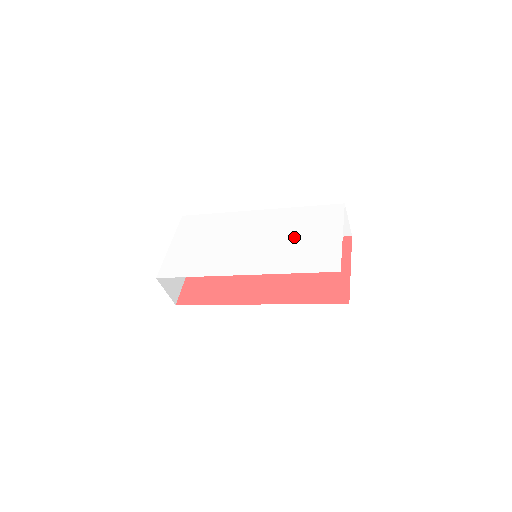
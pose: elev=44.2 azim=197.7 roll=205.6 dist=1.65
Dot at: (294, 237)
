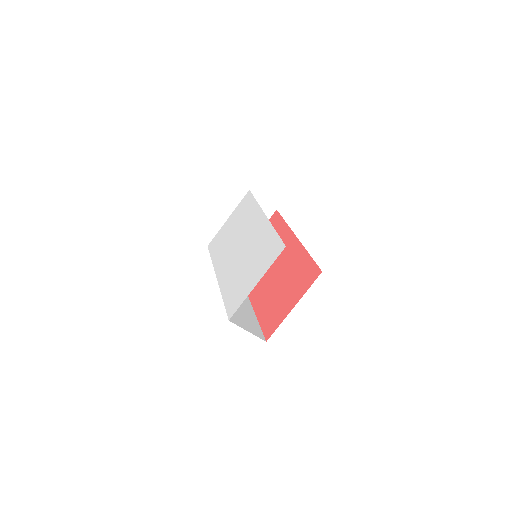
Dot at: (248, 262)
